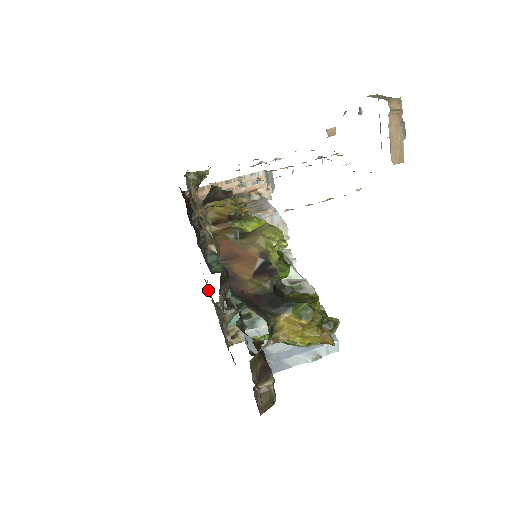
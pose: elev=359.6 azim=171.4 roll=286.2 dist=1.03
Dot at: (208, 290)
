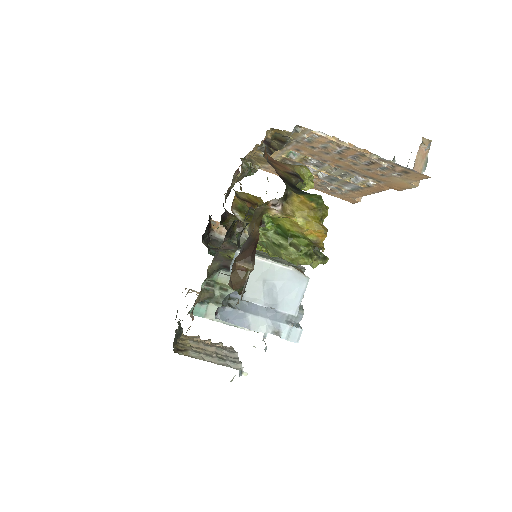
Dot at: occluded
